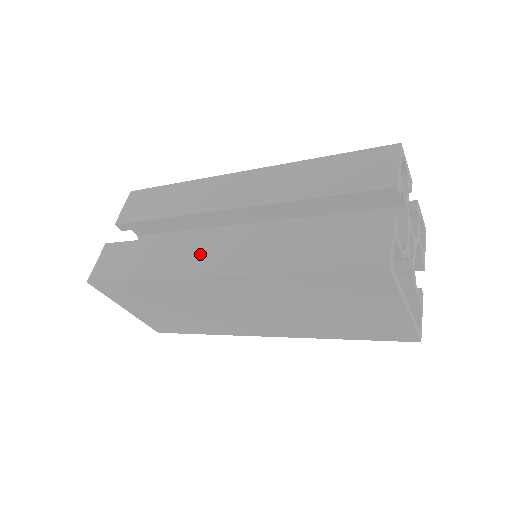
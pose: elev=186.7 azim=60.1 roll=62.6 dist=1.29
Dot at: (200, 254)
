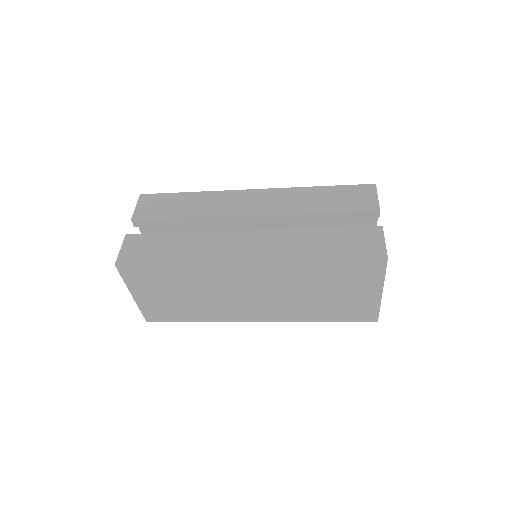
Dot at: (233, 246)
